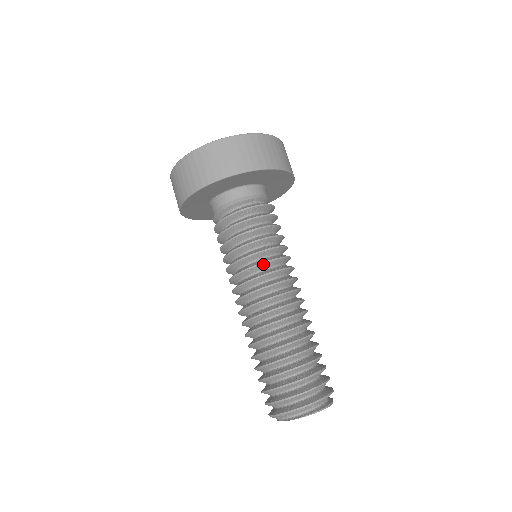
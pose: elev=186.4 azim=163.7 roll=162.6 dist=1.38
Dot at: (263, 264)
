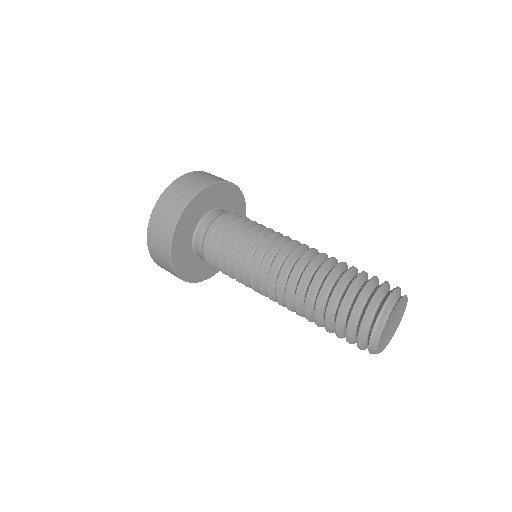
Dot at: (279, 233)
